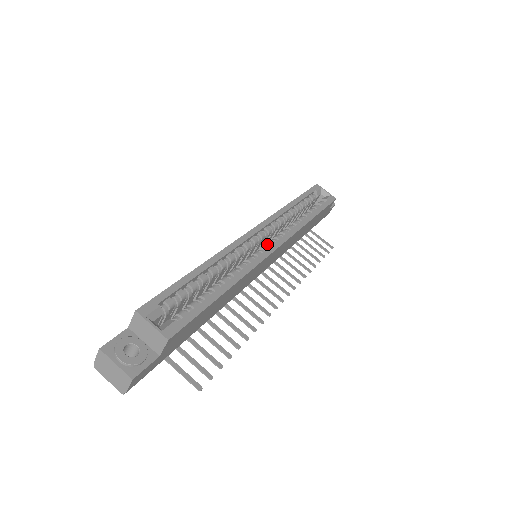
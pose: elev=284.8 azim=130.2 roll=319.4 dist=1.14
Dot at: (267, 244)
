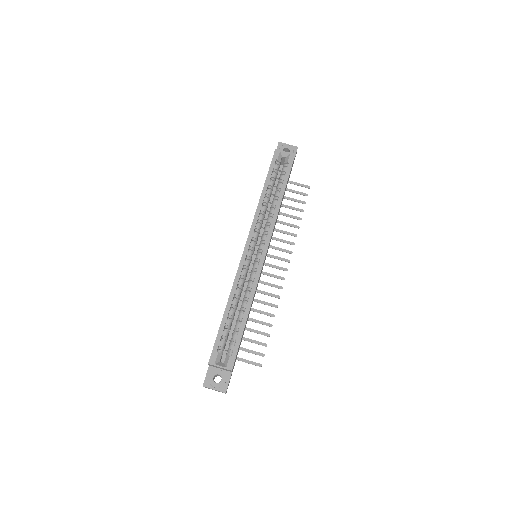
Dot at: (259, 250)
